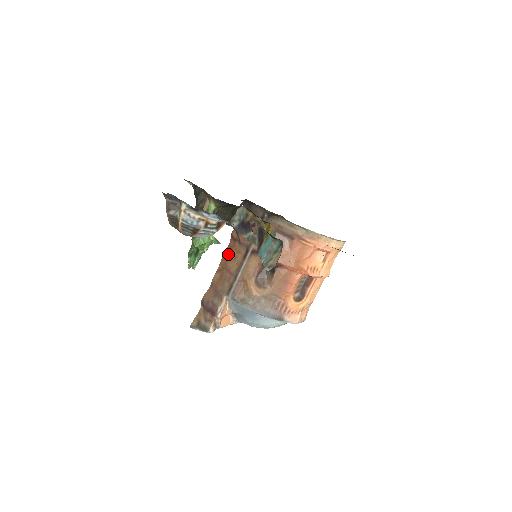
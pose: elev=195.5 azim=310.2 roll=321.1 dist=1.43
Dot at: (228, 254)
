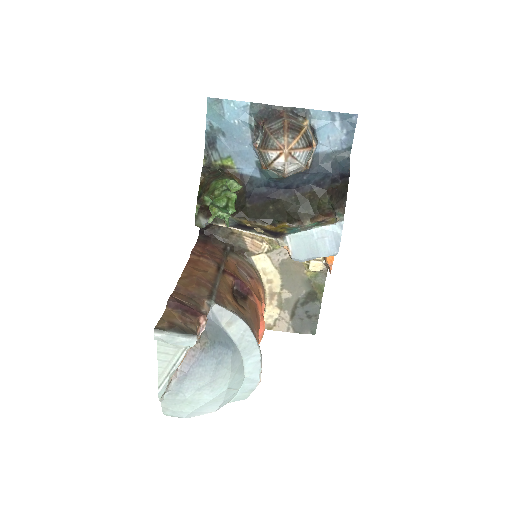
Dot at: (193, 265)
